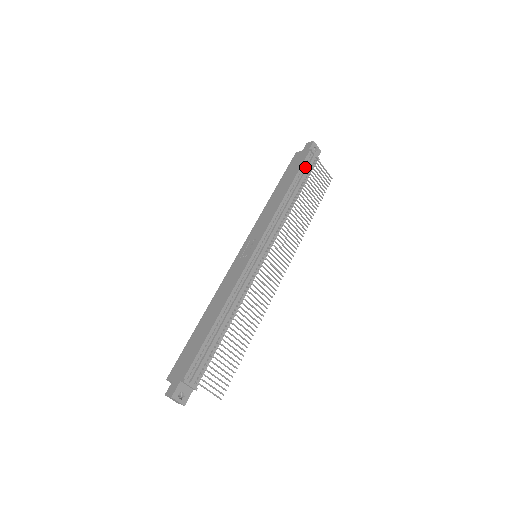
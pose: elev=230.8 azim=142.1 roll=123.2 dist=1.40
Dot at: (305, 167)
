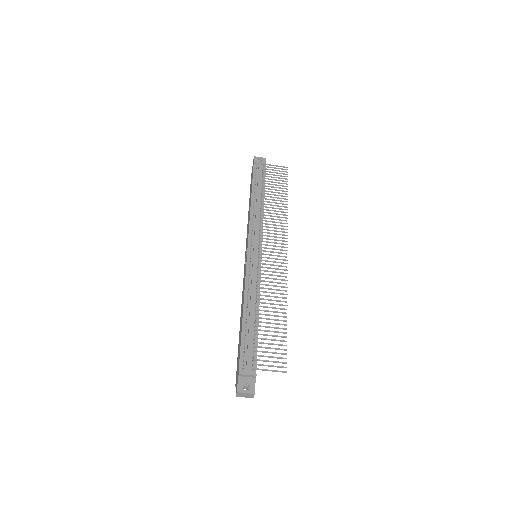
Dot at: (257, 175)
